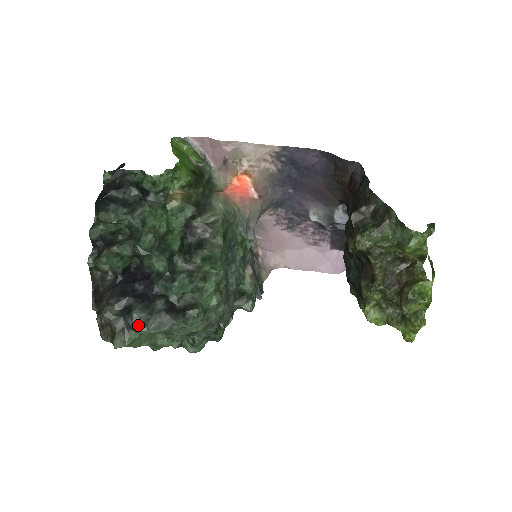
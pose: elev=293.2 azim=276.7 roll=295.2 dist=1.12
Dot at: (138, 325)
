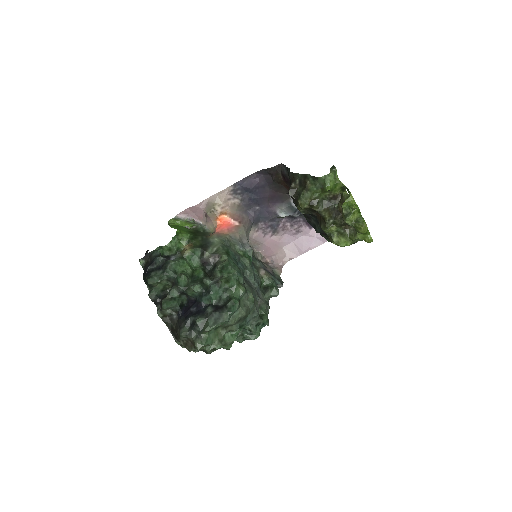
Dot at: (203, 328)
